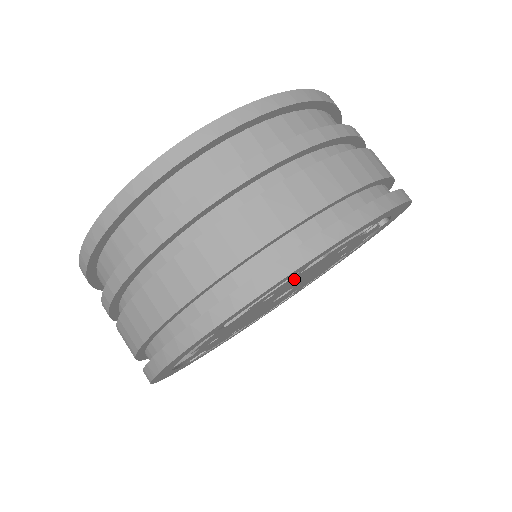
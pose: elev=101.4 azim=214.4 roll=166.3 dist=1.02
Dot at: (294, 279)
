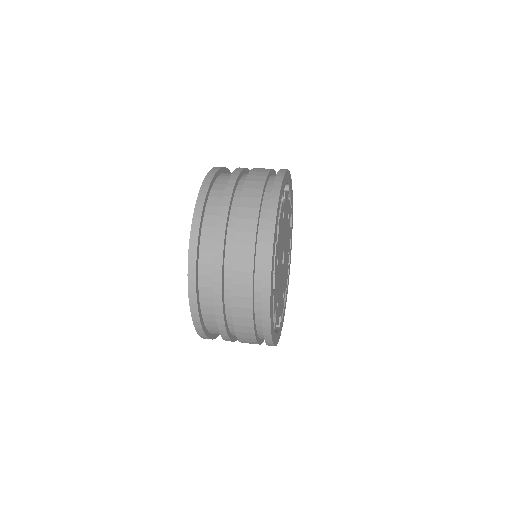
Dot at: (278, 246)
